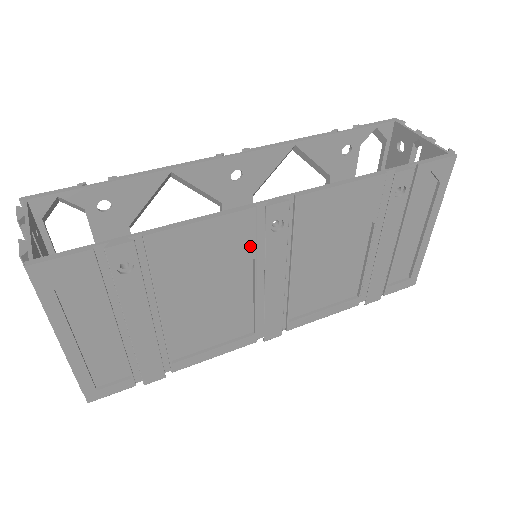
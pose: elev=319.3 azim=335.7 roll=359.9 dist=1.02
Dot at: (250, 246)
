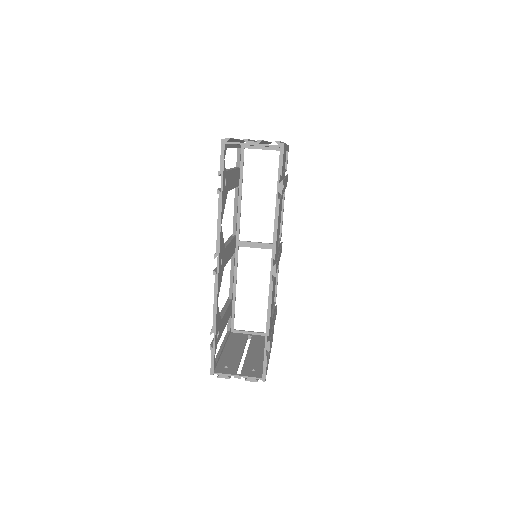
Dot at: occluded
